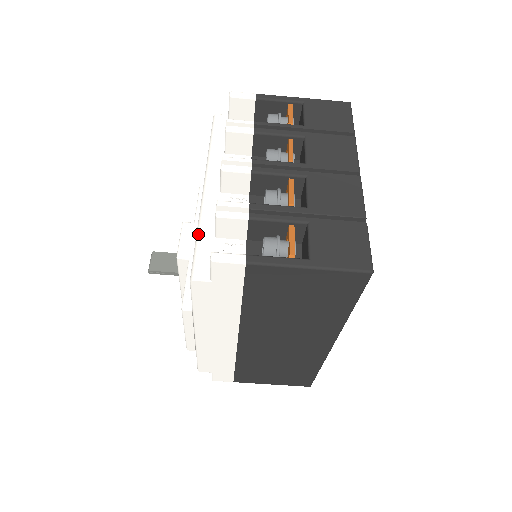
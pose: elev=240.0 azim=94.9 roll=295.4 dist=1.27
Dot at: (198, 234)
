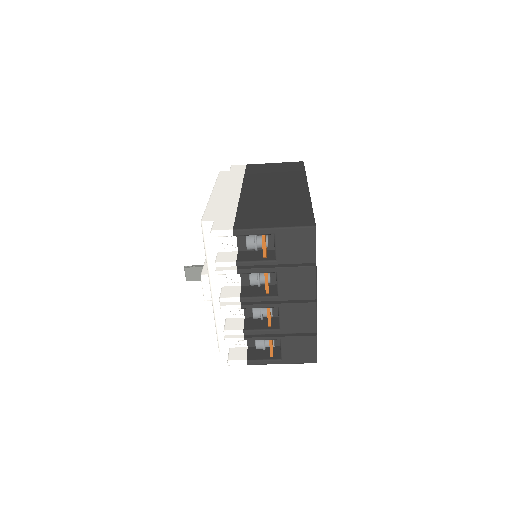
Dot at: (216, 326)
